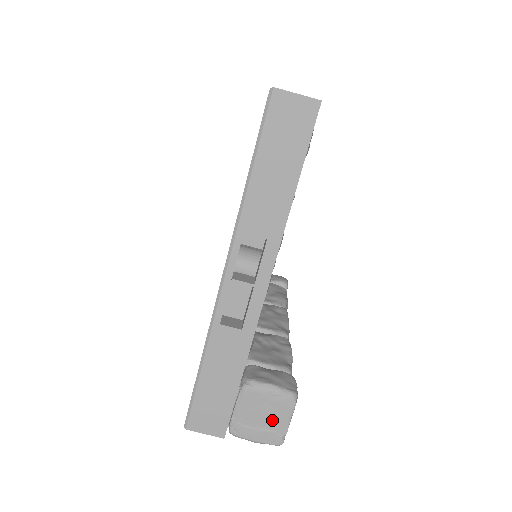
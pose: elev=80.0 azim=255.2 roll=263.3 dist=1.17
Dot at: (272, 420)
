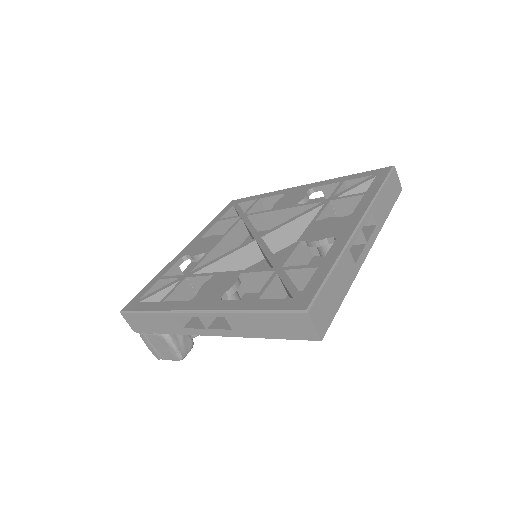
Dot at: (162, 352)
